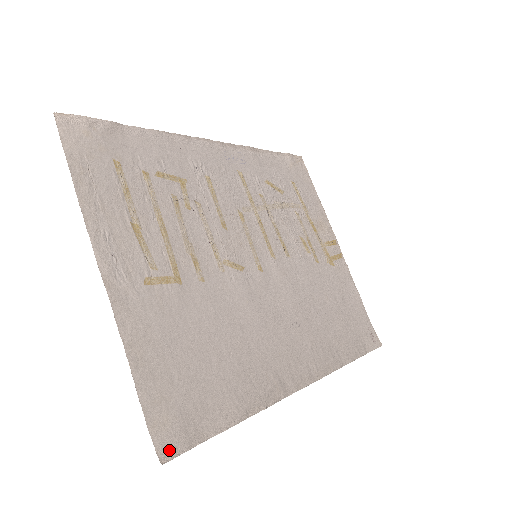
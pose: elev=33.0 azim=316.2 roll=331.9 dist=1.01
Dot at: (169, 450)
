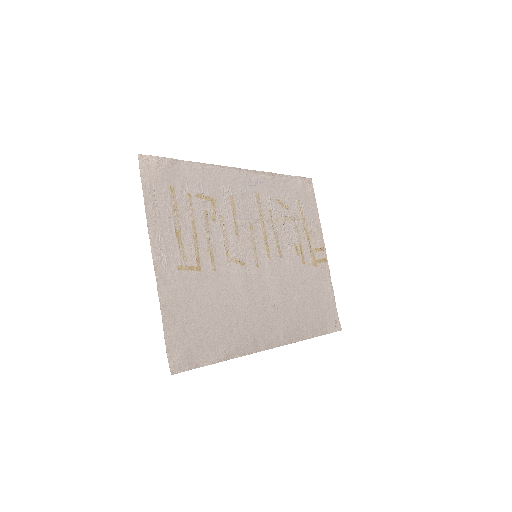
Dot at: (177, 368)
